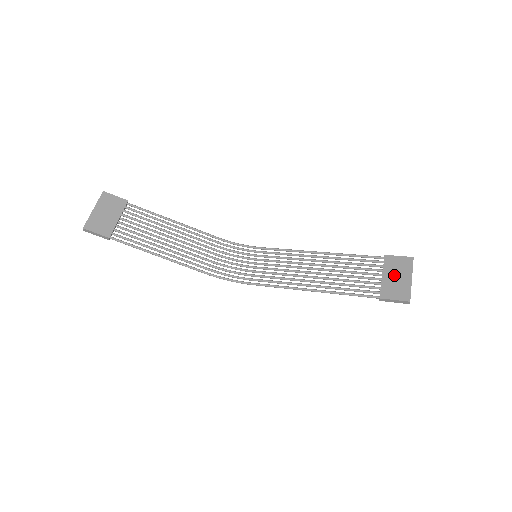
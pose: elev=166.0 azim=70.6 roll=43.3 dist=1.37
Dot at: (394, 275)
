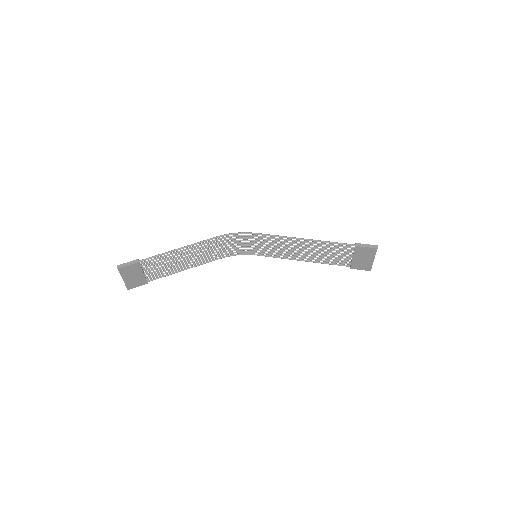
Dot at: (361, 258)
